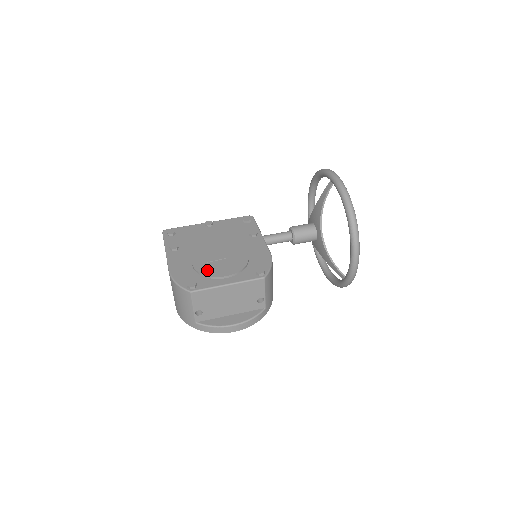
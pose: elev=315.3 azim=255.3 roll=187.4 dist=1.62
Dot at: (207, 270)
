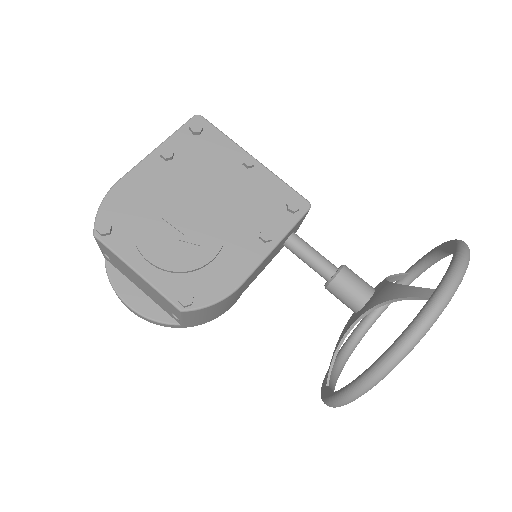
Dot at: (145, 228)
